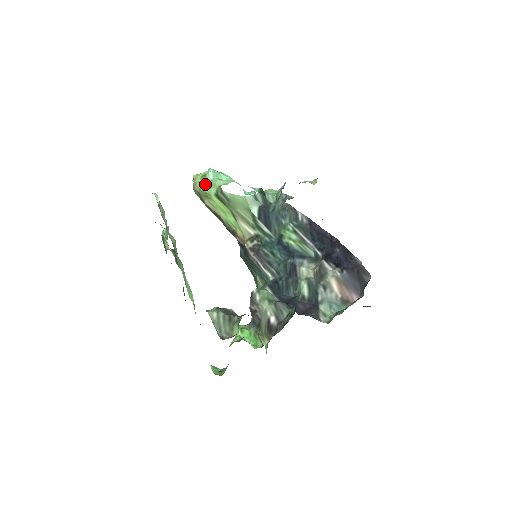
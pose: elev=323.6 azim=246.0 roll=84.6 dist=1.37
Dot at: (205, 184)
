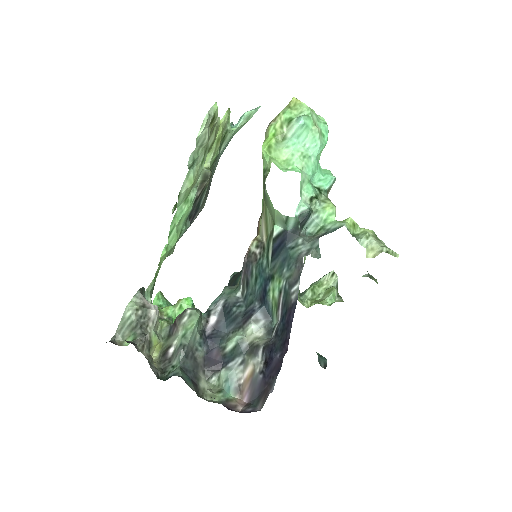
Dot at: (270, 143)
